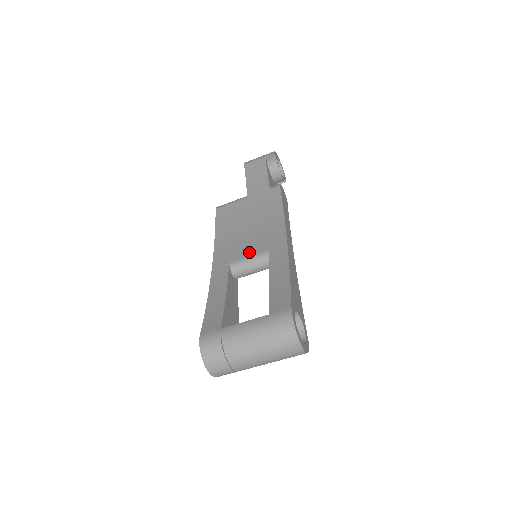
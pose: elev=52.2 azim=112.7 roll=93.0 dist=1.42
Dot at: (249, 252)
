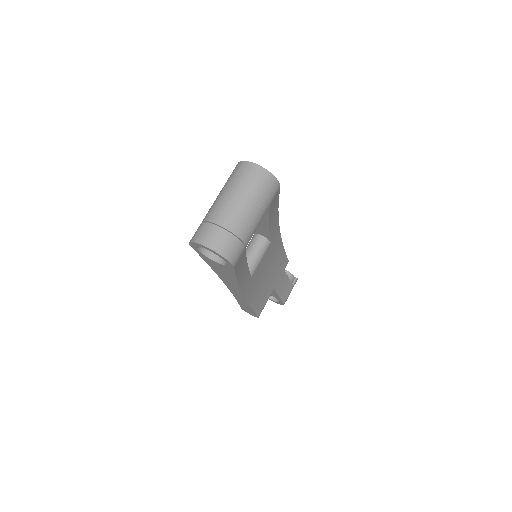
Dot at: occluded
